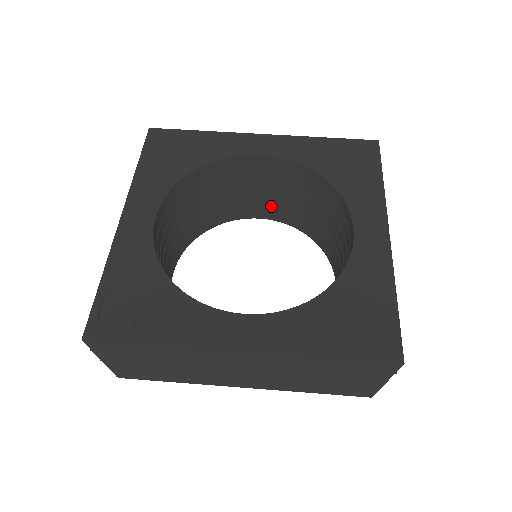
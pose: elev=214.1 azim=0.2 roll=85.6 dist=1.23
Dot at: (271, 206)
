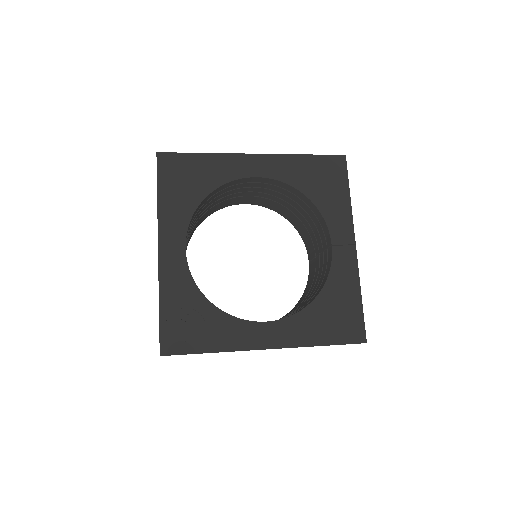
Dot at: (256, 199)
